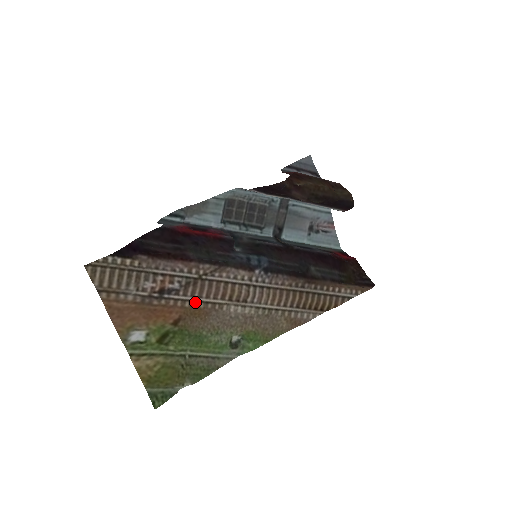
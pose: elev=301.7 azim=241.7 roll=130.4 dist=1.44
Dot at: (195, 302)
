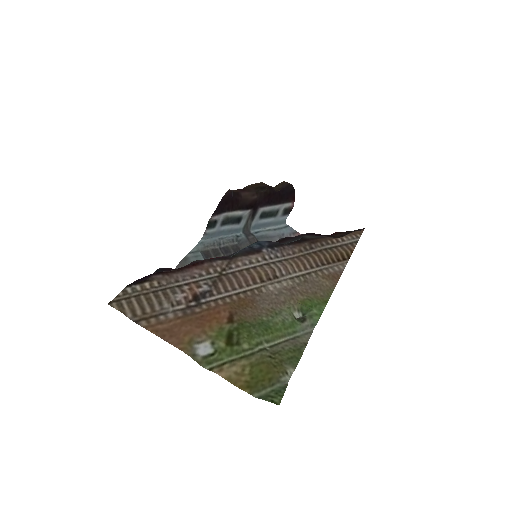
Dot at: (233, 296)
